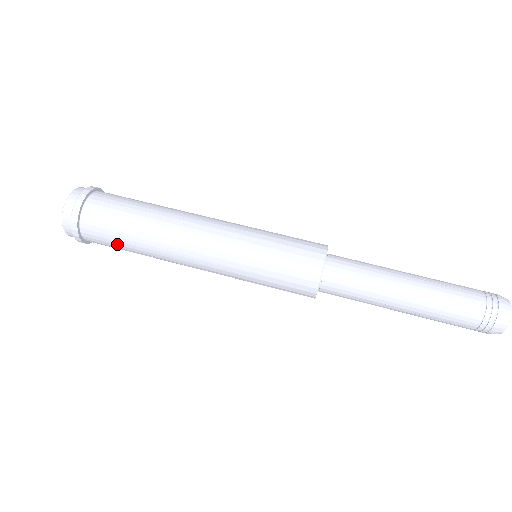
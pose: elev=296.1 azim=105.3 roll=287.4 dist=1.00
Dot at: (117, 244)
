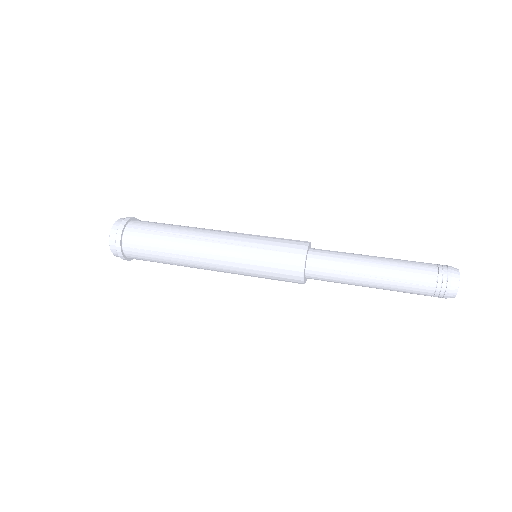
Dot at: (149, 246)
